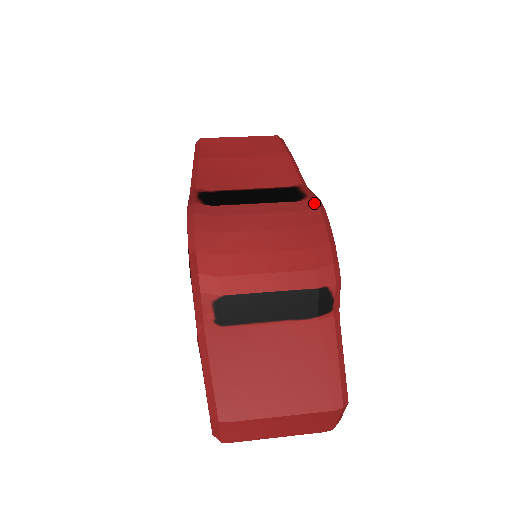
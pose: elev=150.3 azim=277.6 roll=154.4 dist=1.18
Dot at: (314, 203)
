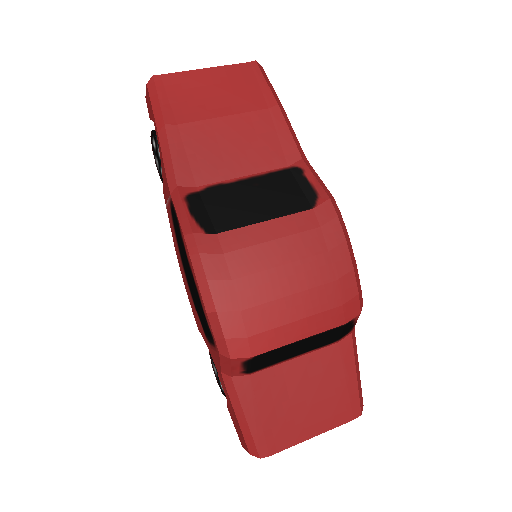
Dot at: (331, 211)
